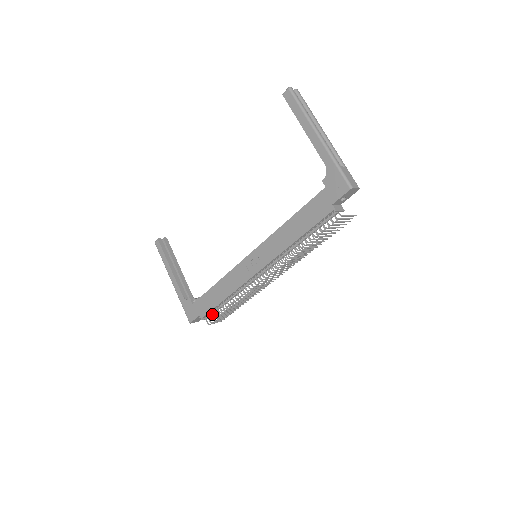
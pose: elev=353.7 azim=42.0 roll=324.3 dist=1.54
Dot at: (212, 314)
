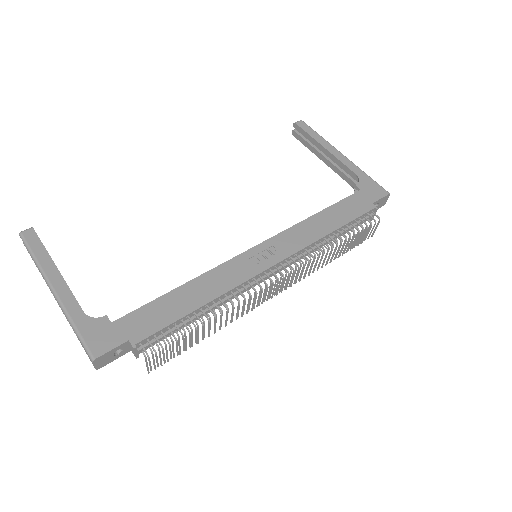
Dot at: (153, 342)
